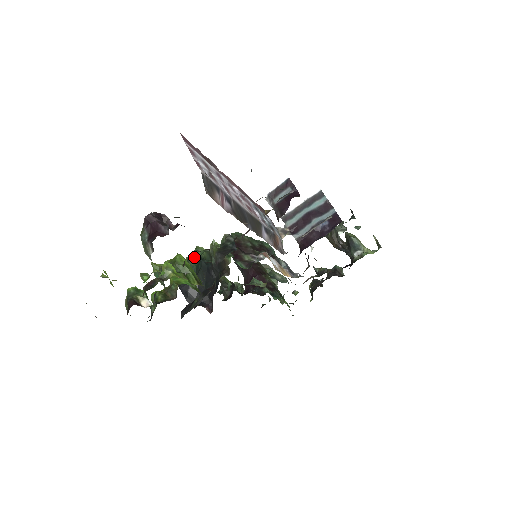
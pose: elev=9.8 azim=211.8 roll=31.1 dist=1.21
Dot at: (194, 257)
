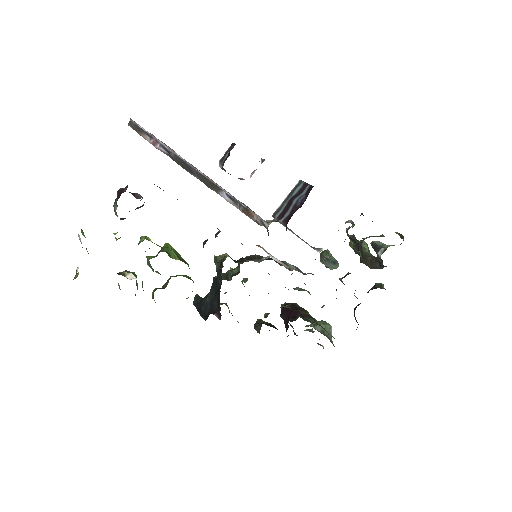
Dot at: occluded
